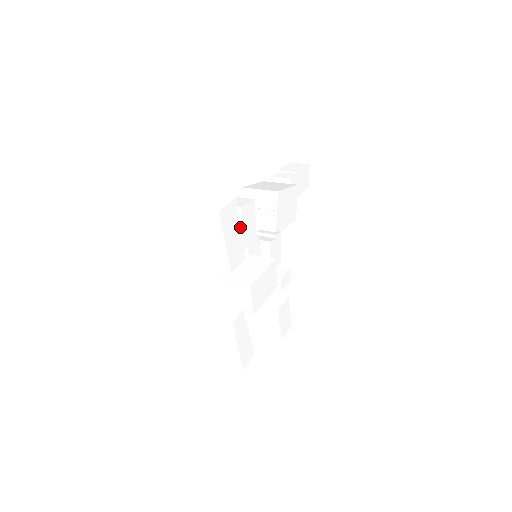
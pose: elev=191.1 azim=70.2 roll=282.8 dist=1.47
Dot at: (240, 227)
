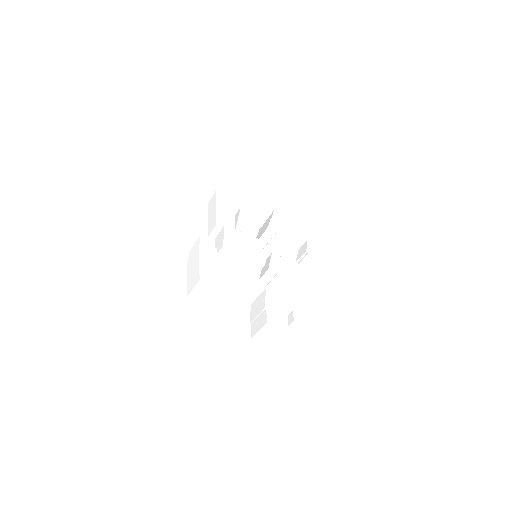
Dot at: (238, 218)
